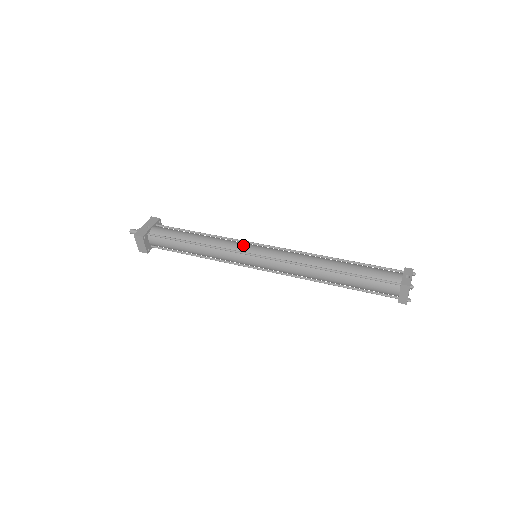
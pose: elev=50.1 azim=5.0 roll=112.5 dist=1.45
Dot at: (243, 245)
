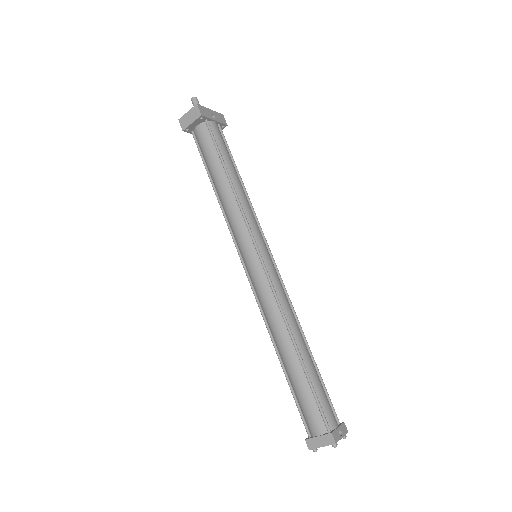
Dot at: (261, 235)
